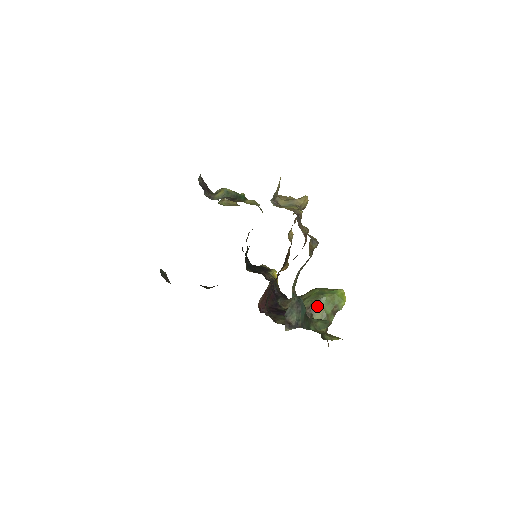
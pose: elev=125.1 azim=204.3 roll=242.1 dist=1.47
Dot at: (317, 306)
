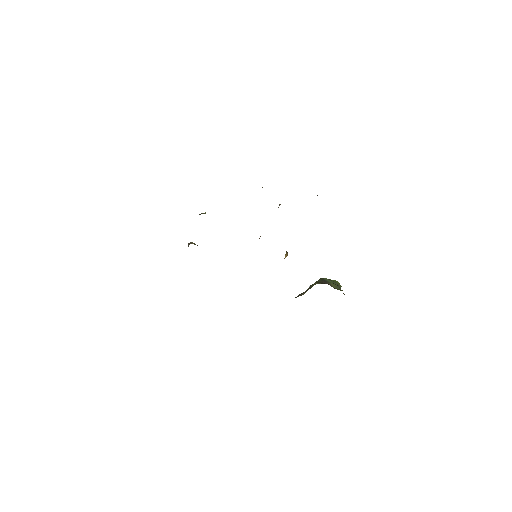
Dot at: (326, 282)
